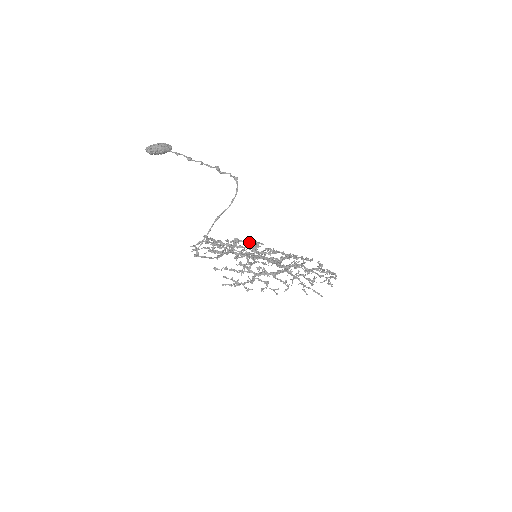
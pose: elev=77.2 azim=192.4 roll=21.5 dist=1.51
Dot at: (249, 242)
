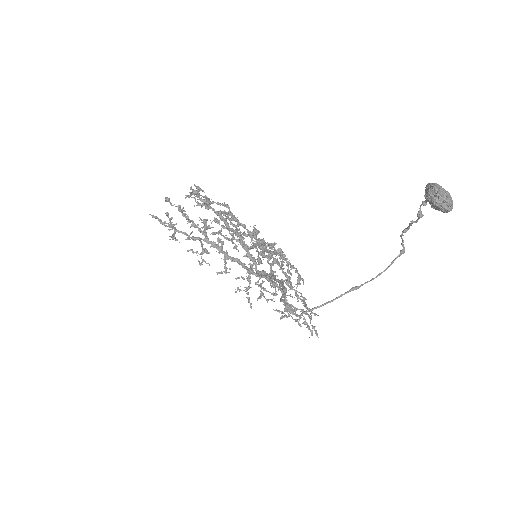
Dot at: occluded
